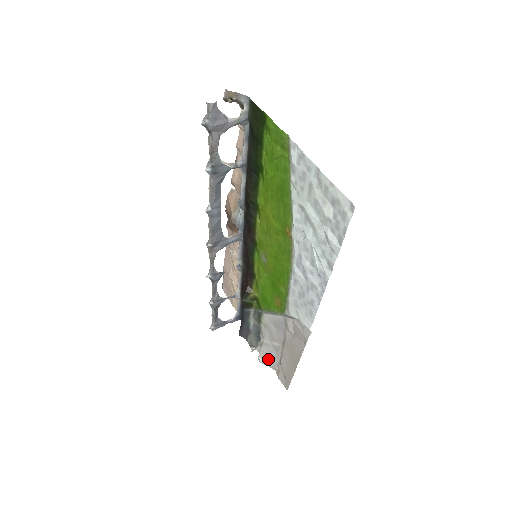
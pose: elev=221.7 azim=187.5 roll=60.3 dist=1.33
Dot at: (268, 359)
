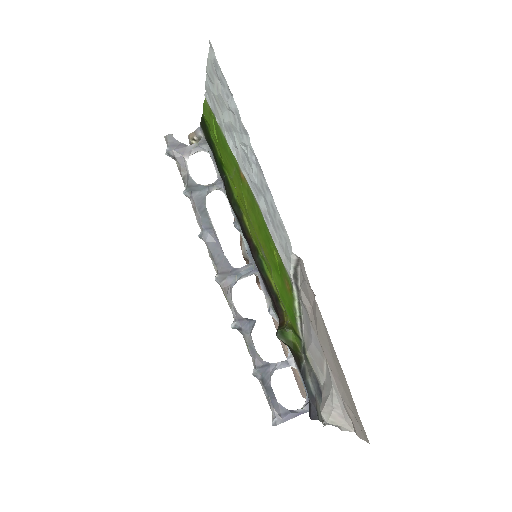
Dot at: (331, 408)
